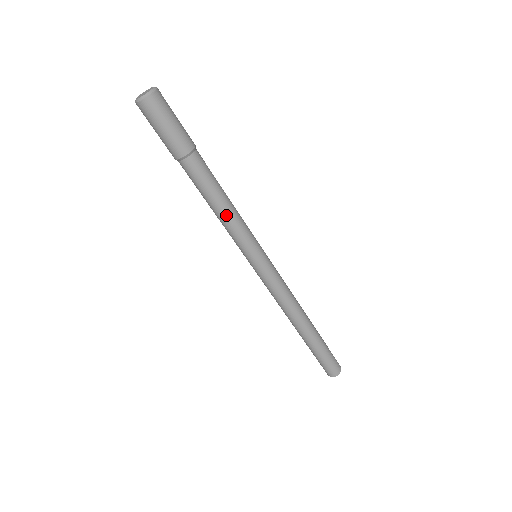
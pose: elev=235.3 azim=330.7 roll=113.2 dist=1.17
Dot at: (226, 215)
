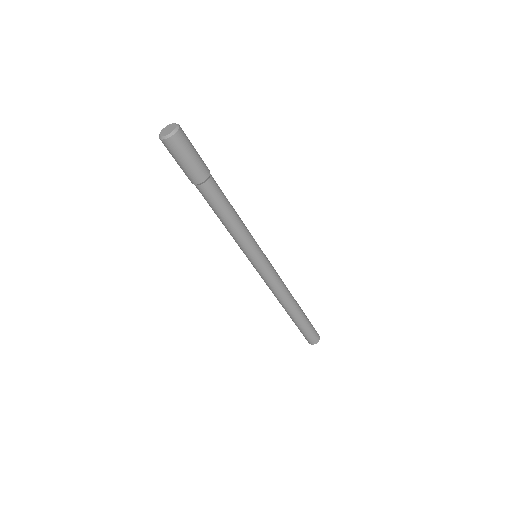
Dot at: (239, 222)
